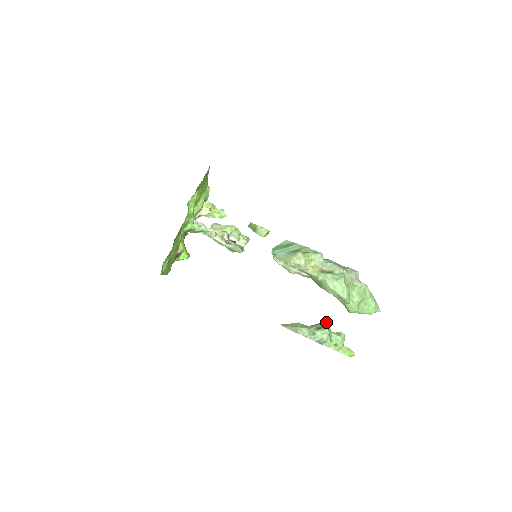
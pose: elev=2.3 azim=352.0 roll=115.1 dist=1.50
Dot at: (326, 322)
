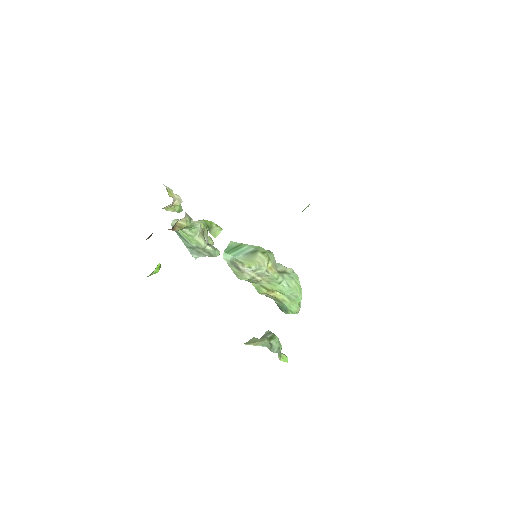
Dot at: (270, 331)
